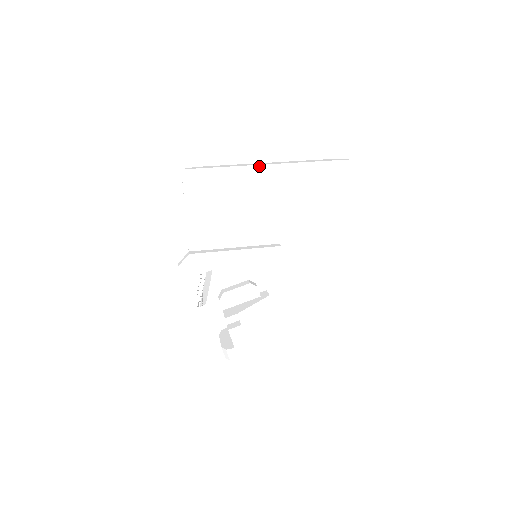
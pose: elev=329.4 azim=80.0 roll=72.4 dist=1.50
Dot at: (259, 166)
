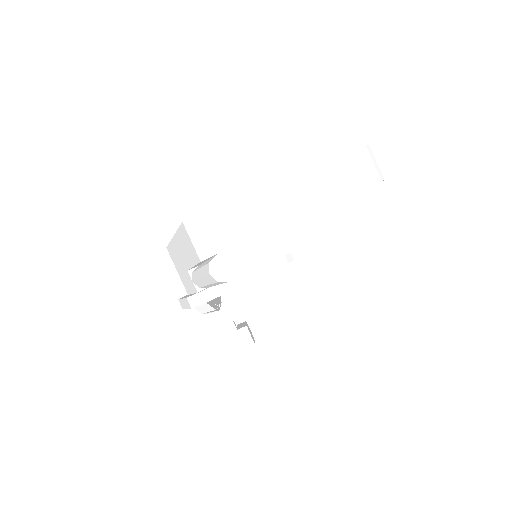
Dot at: occluded
